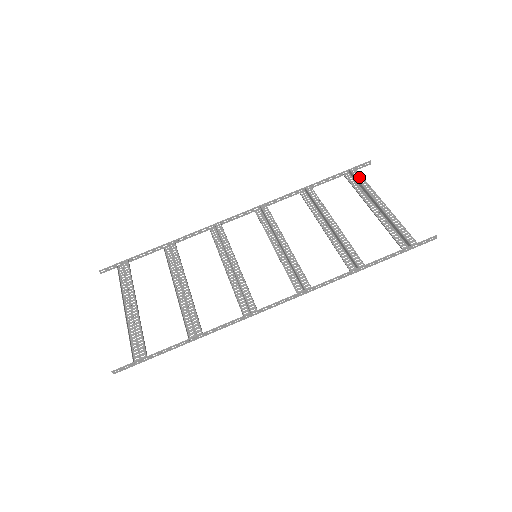
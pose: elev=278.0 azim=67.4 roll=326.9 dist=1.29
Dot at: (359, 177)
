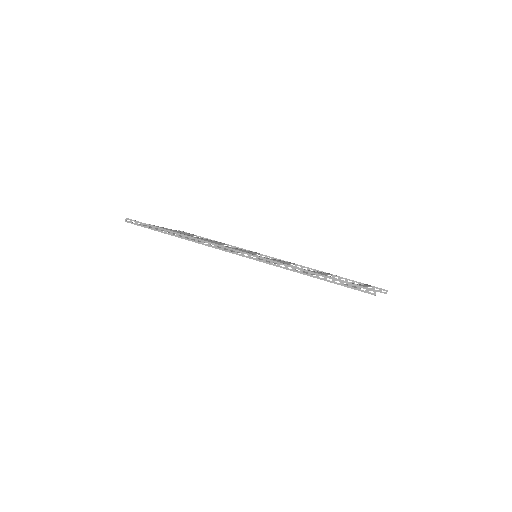
Dot at: occluded
